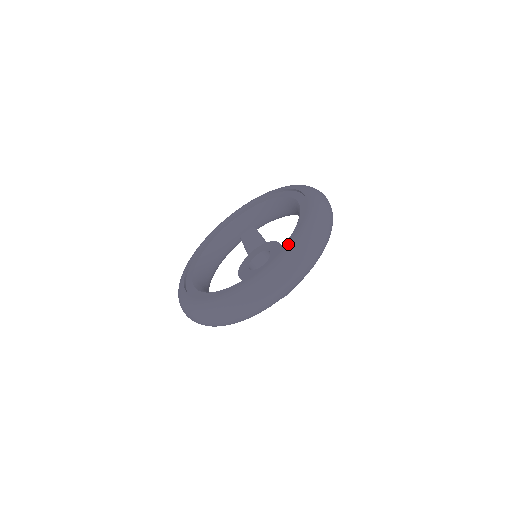
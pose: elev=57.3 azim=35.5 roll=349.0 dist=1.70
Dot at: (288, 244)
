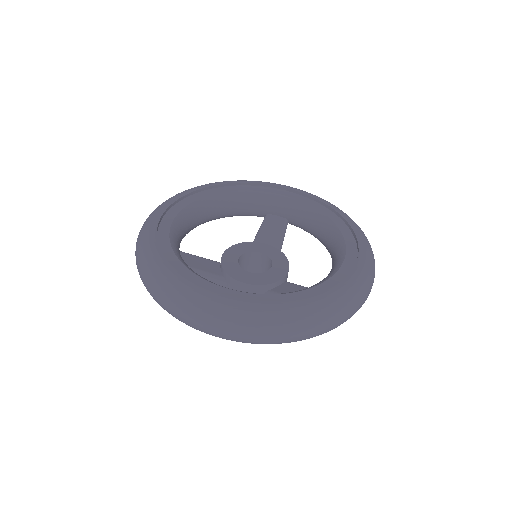
Dot at: (286, 301)
